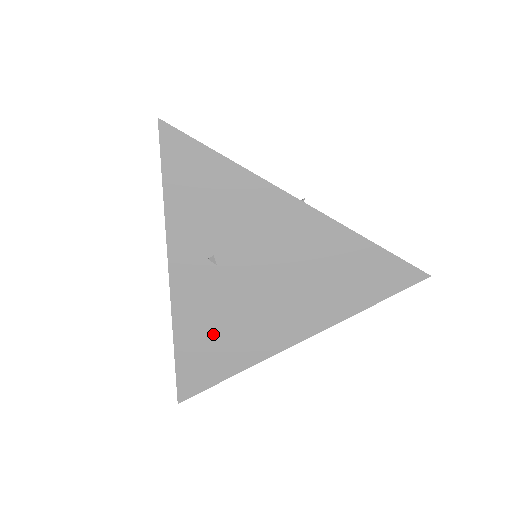
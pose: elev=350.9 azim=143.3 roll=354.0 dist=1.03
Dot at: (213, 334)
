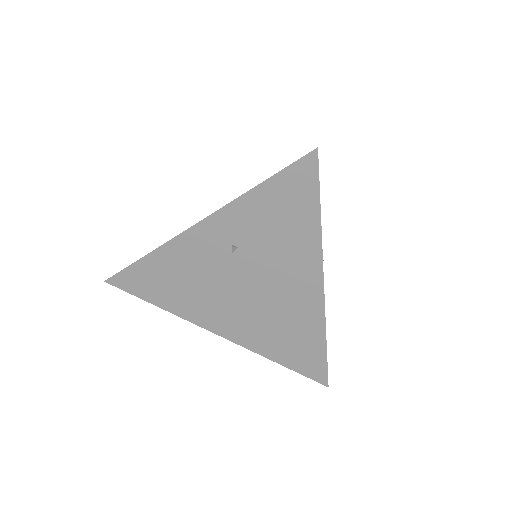
Dot at: (177, 278)
